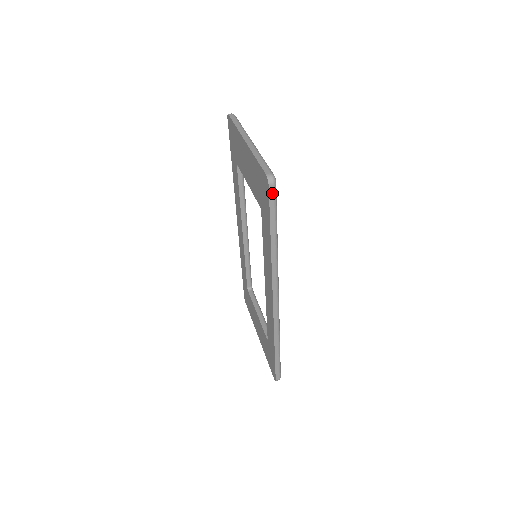
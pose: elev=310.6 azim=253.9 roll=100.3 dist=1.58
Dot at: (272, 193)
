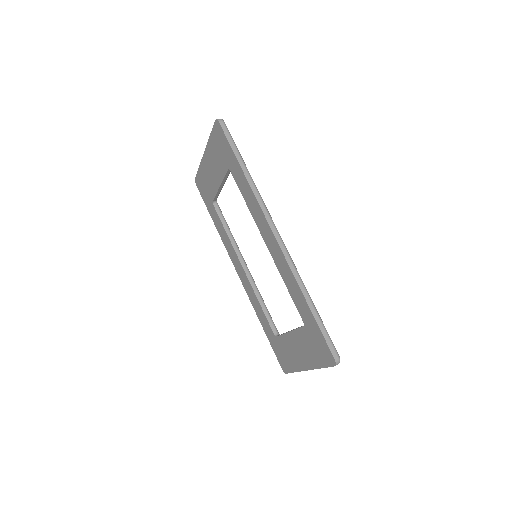
Dot at: (224, 128)
